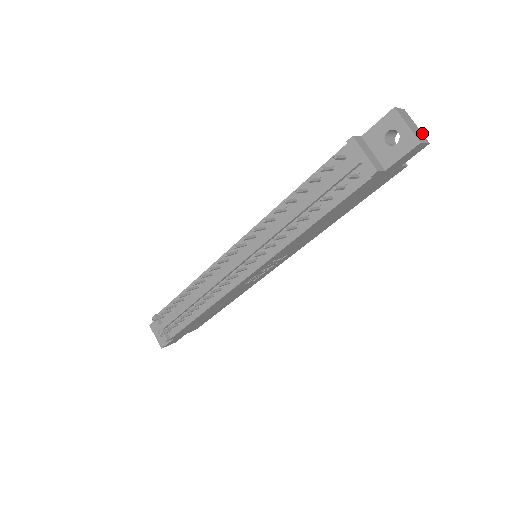
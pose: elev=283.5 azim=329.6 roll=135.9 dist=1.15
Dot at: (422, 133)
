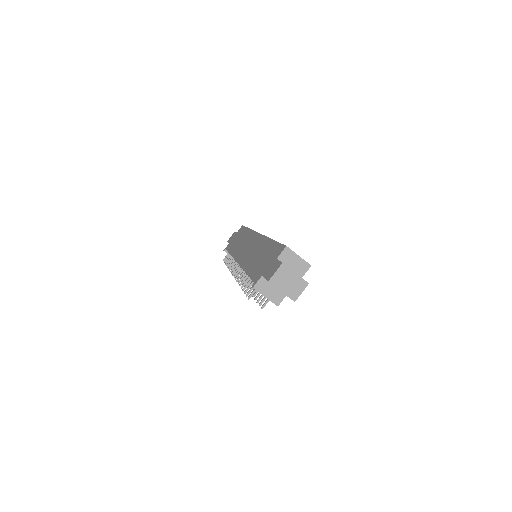
Dot at: (301, 277)
